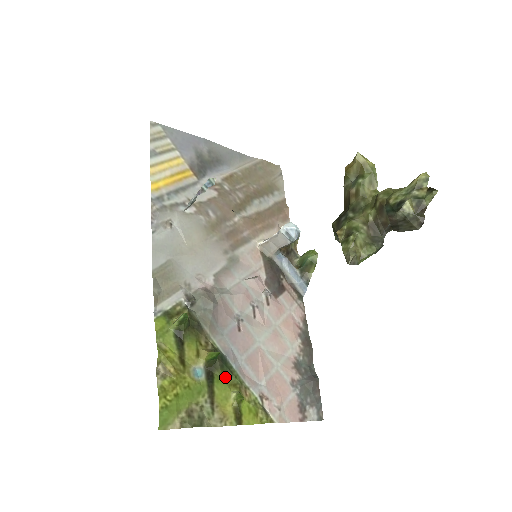
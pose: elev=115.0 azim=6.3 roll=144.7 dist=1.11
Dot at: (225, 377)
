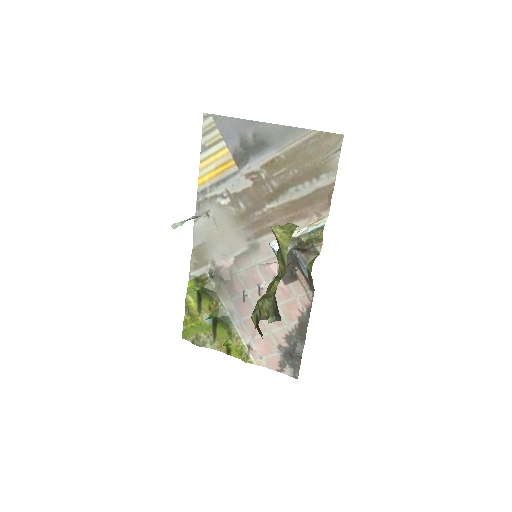
Dot at: (224, 327)
